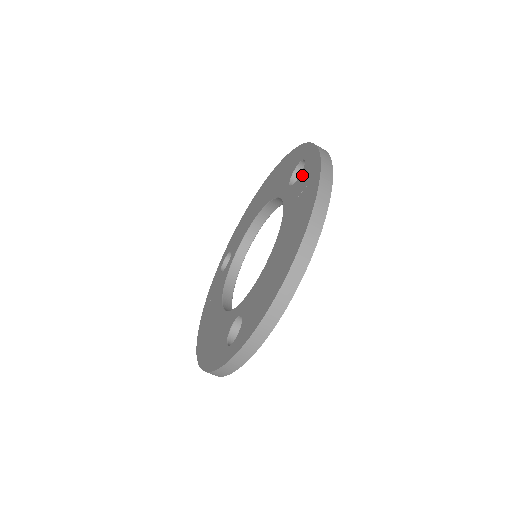
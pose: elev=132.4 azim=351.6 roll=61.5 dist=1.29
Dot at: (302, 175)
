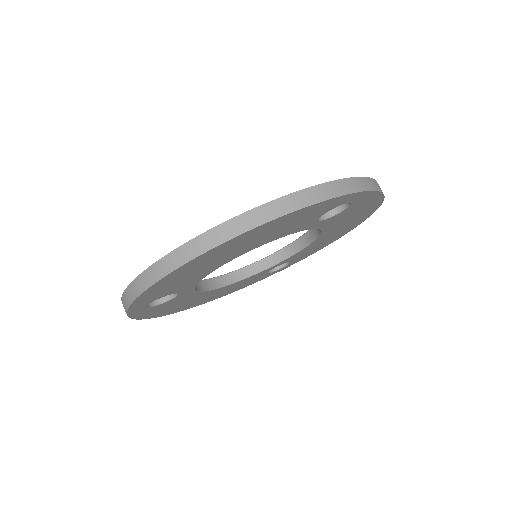
Dot at: occluded
